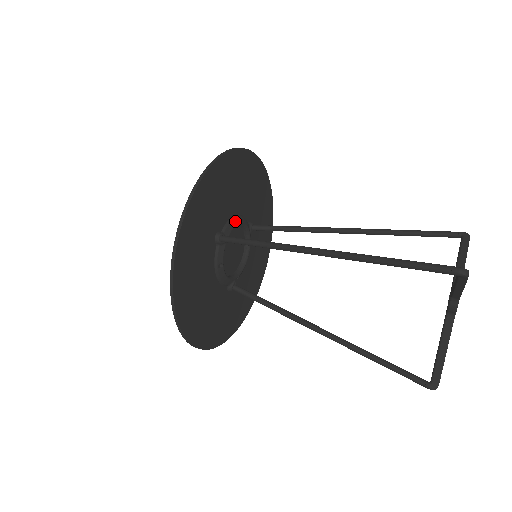
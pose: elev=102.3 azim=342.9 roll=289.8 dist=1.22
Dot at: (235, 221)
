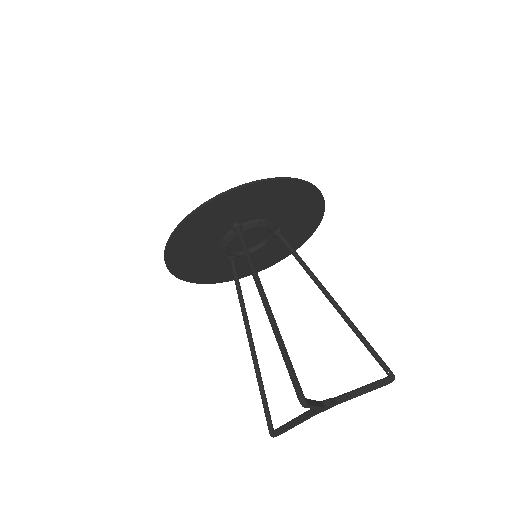
Dot at: (261, 223)
